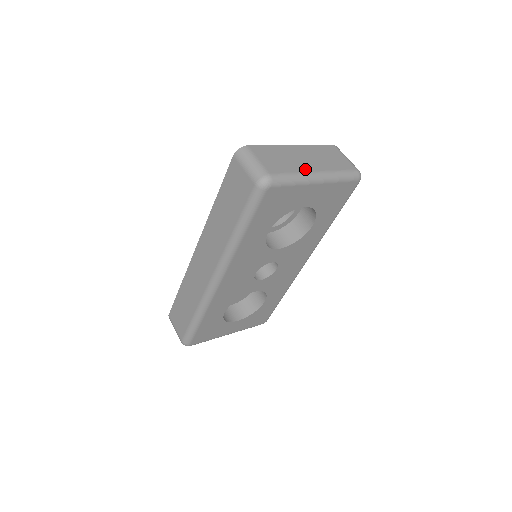
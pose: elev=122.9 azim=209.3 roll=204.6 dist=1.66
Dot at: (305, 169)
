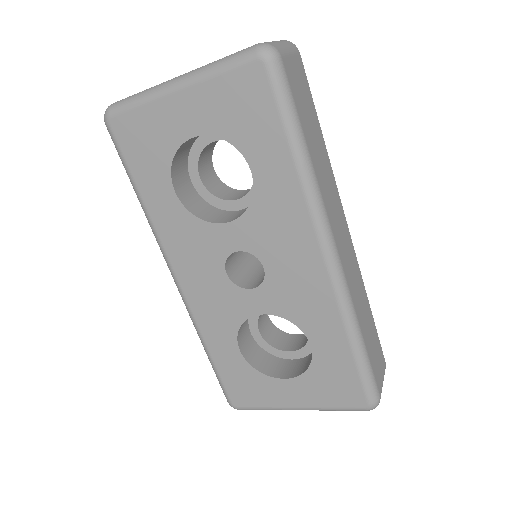
Dot at: occluded
